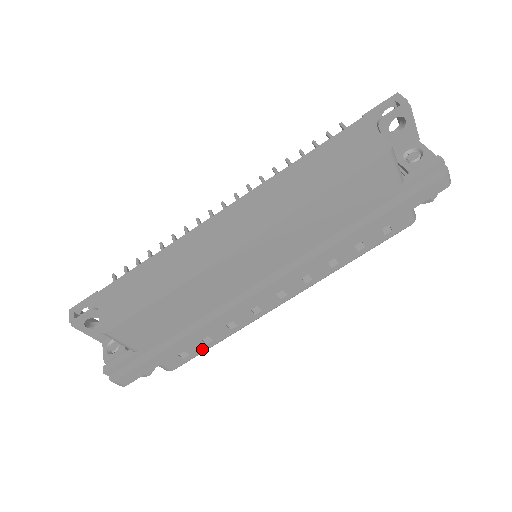
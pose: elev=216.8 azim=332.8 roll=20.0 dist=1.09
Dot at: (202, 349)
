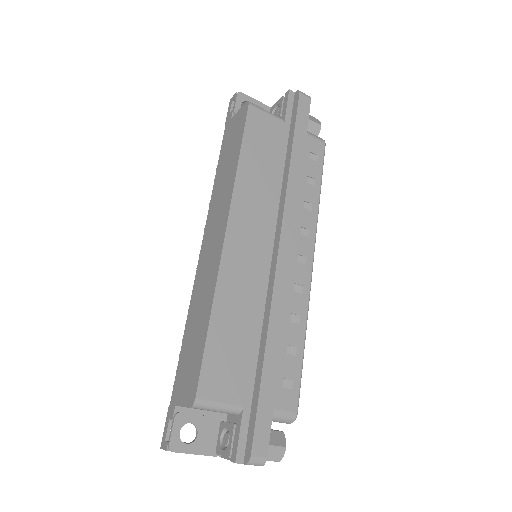
Dot at: (297, 366)
